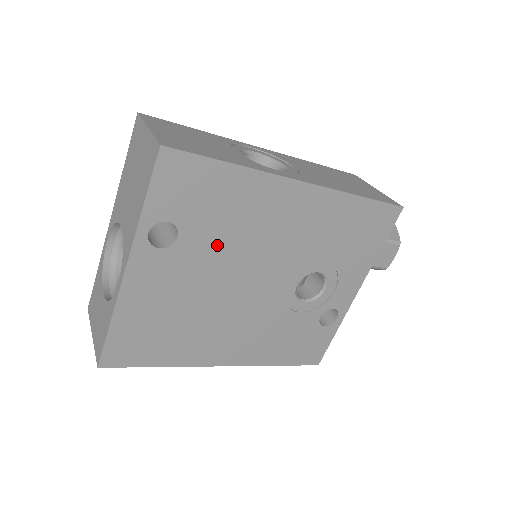
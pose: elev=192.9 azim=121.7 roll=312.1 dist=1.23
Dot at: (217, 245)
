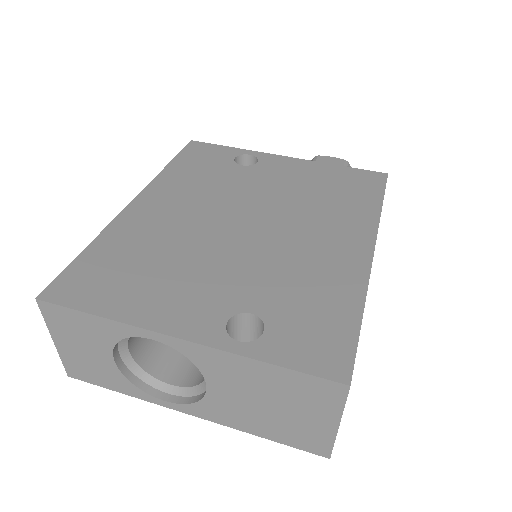
Dot at: occluded
